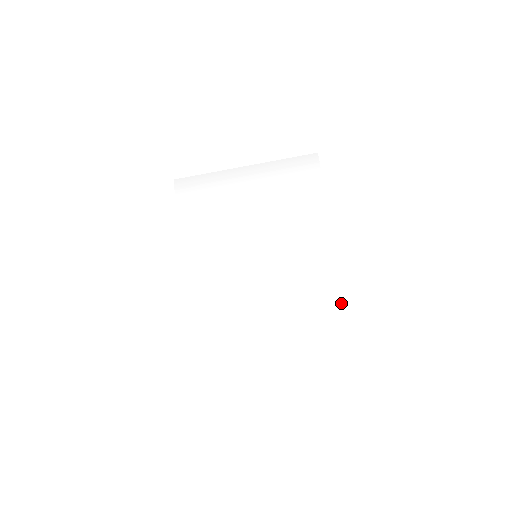
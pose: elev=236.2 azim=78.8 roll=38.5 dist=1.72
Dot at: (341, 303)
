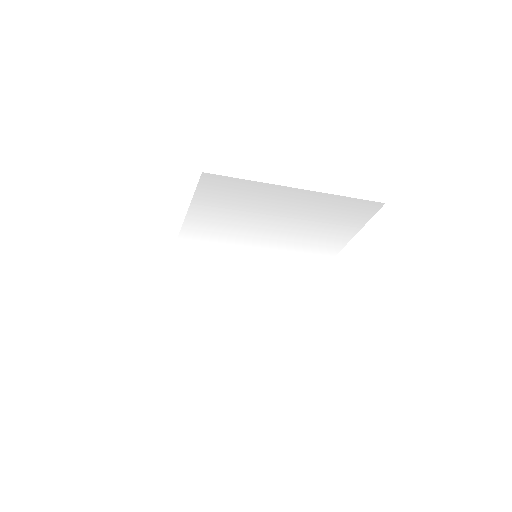
Dot at: (299, 290)
